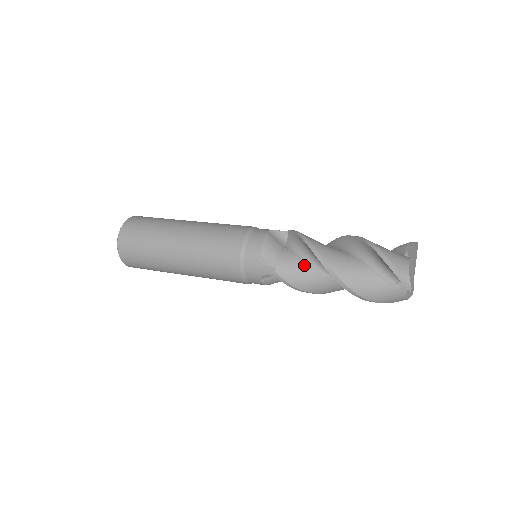
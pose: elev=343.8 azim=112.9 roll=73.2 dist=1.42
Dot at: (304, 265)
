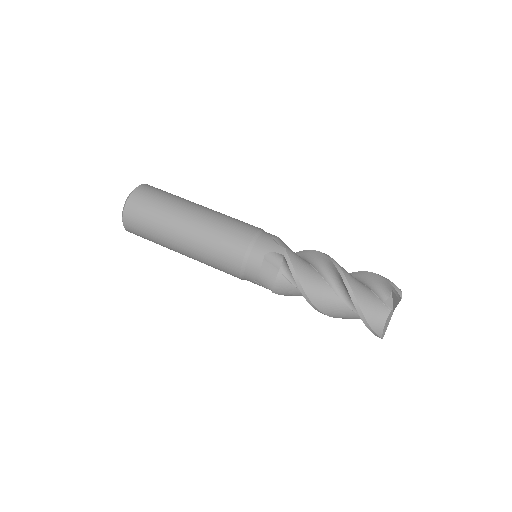
Dot at: (297, 290)
